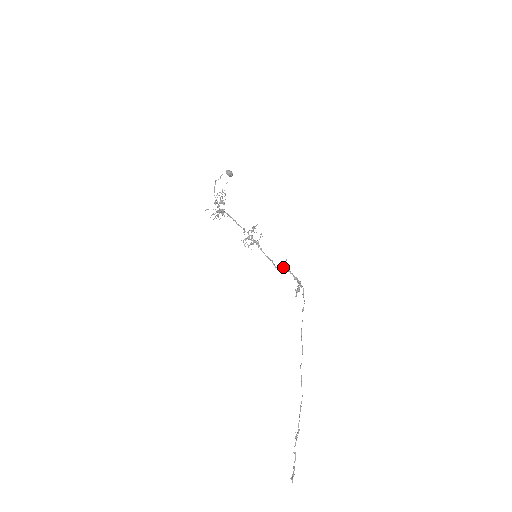
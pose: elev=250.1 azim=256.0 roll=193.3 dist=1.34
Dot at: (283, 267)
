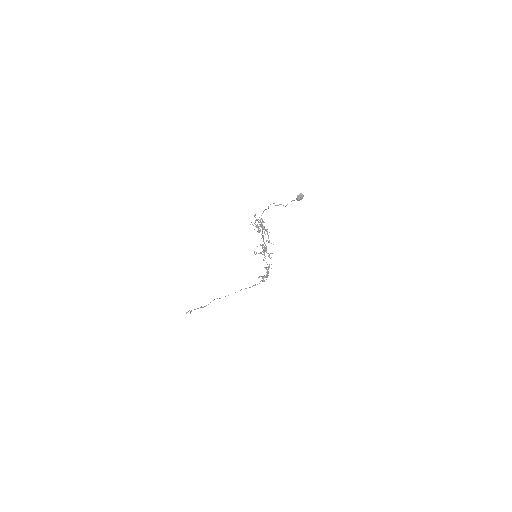
Dot at: (266, 268)
